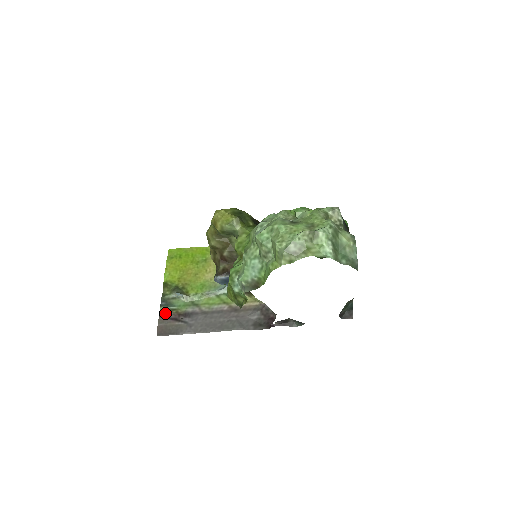
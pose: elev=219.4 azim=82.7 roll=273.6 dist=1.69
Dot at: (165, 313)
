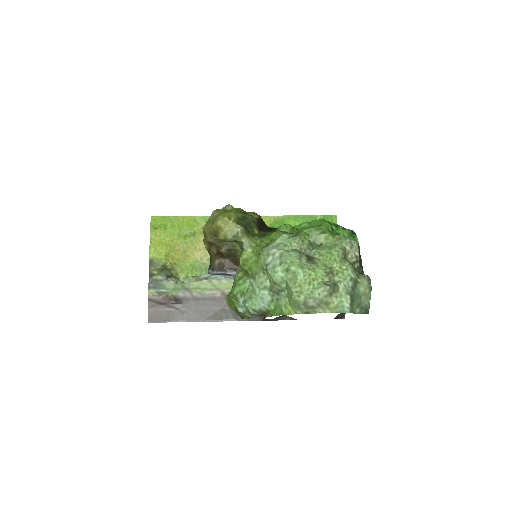
Dot at: (154, 297)
